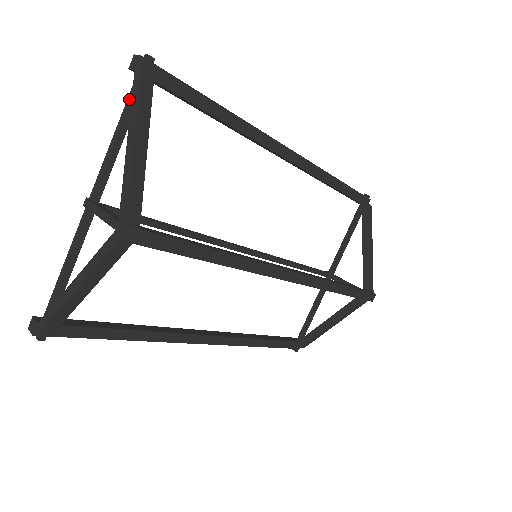
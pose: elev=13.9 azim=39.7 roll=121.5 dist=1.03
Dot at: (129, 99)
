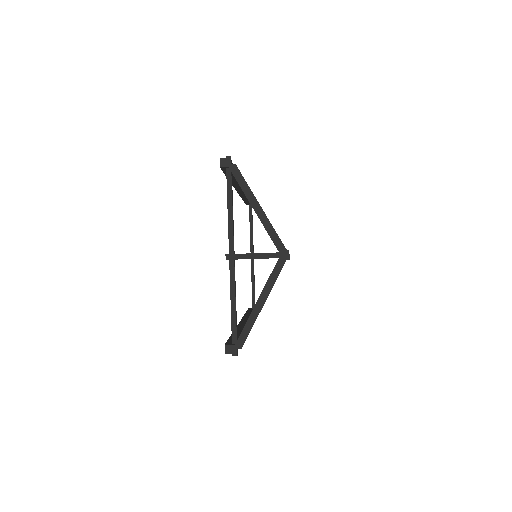
Dot at: (229, 185)
